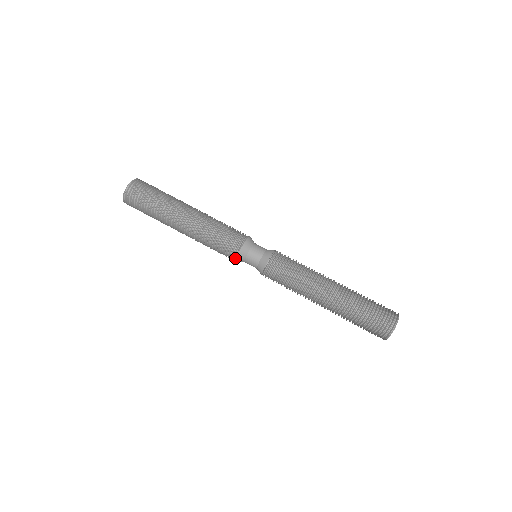
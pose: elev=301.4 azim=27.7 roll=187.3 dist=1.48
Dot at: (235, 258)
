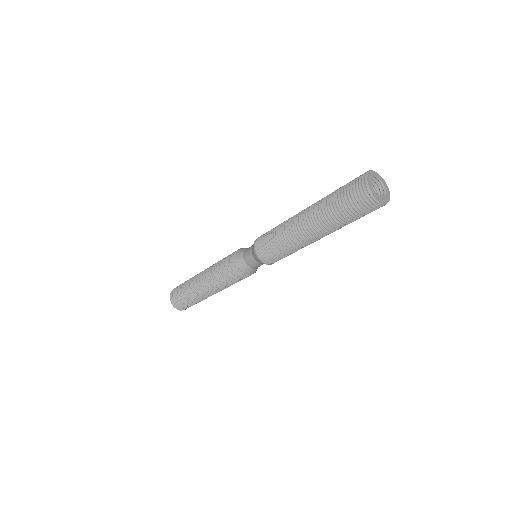
Dot at: (245, 273)
